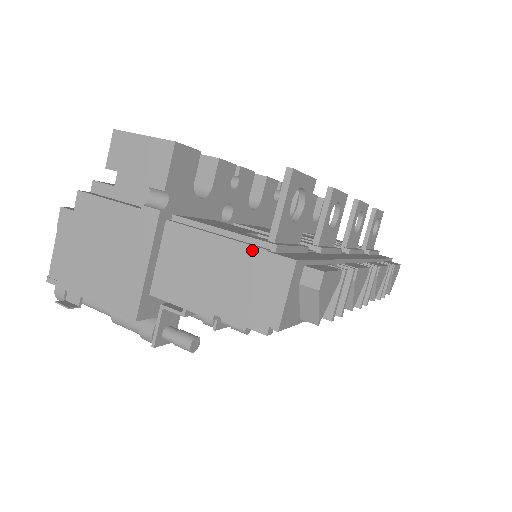
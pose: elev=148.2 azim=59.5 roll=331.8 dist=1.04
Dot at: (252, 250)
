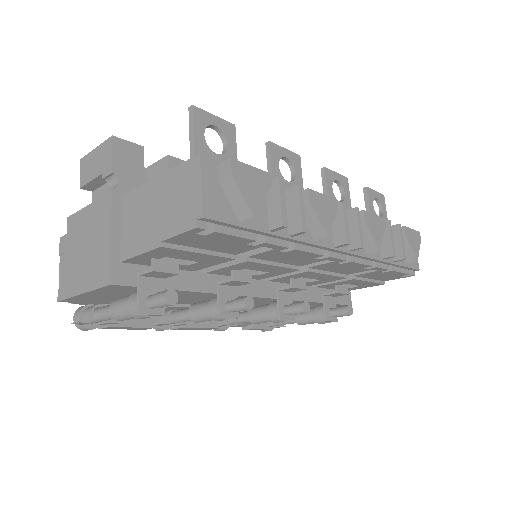
Dot at: (172, 171)
